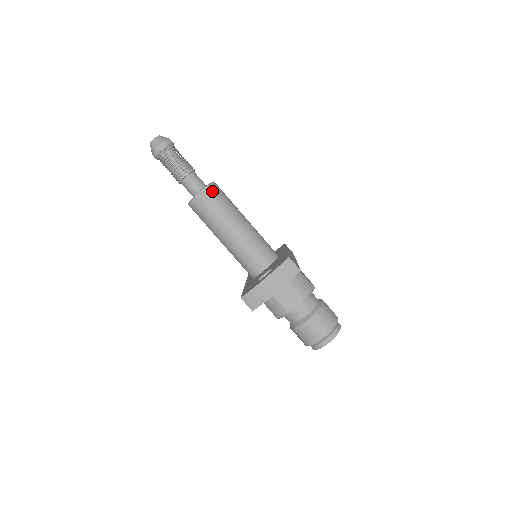
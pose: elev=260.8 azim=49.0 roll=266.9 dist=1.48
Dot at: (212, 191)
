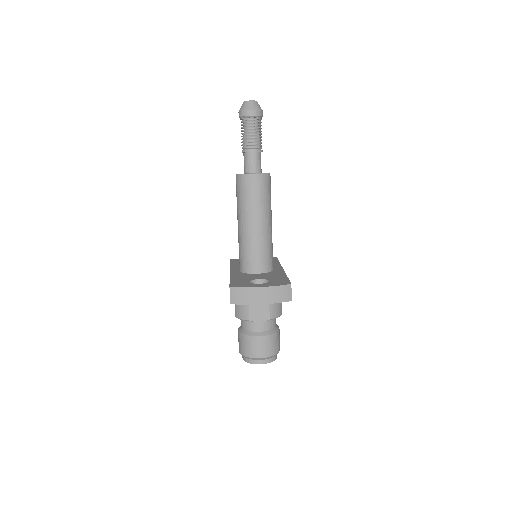
Dot at: (265, 181)
